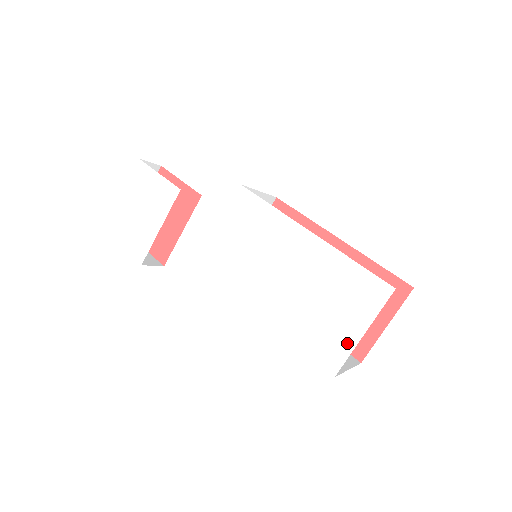
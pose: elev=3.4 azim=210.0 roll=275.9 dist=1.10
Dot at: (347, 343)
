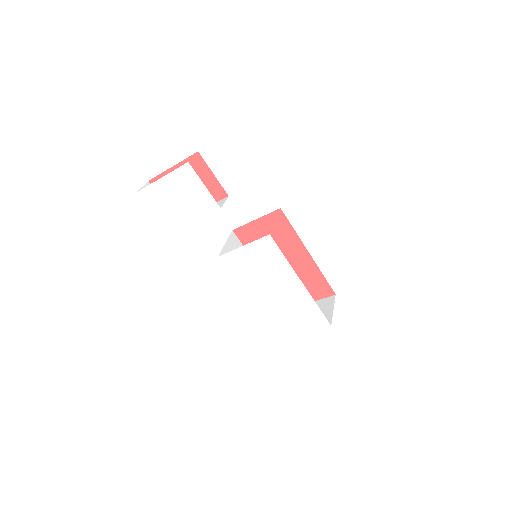
Dot at: (294, 333)
